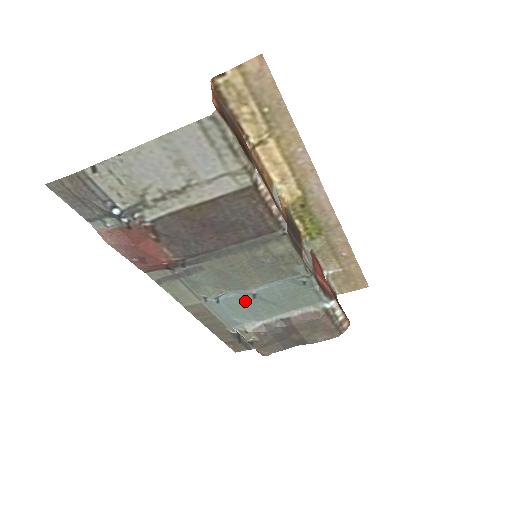
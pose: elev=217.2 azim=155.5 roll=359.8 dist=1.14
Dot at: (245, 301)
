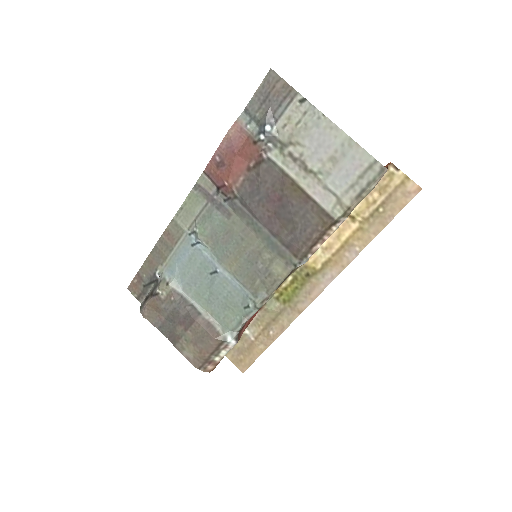
Dot at: (204, 268)
